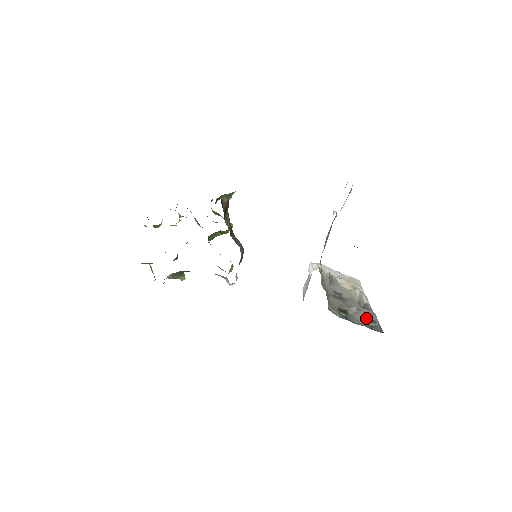
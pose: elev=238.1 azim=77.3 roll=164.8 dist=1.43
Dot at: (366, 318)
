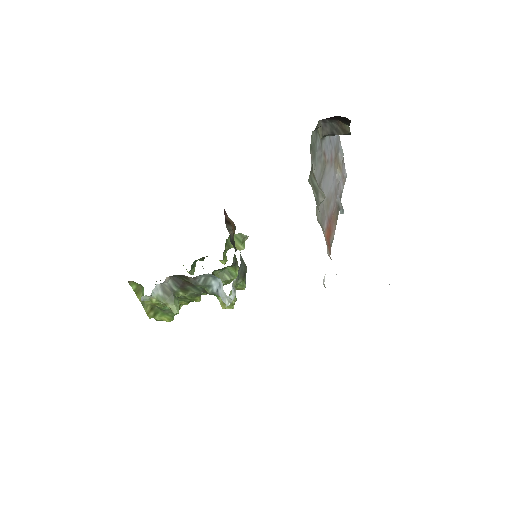
Dot at: occluded
